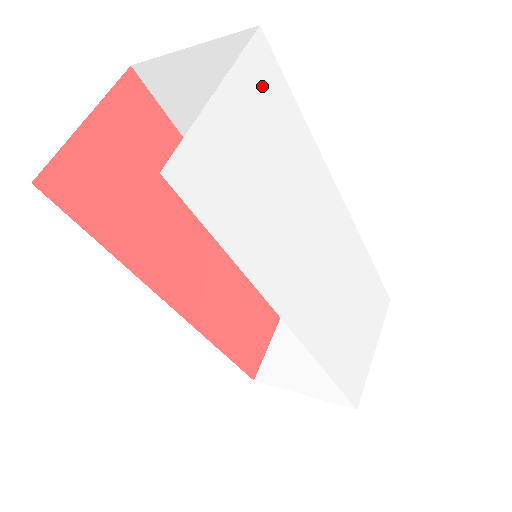
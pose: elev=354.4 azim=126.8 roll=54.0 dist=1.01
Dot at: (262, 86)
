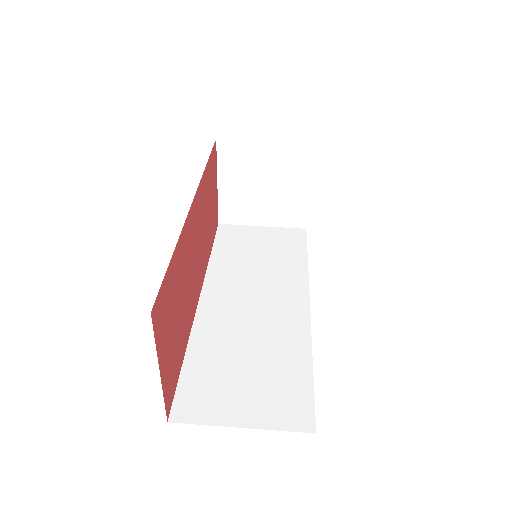
Dot at: occluded
